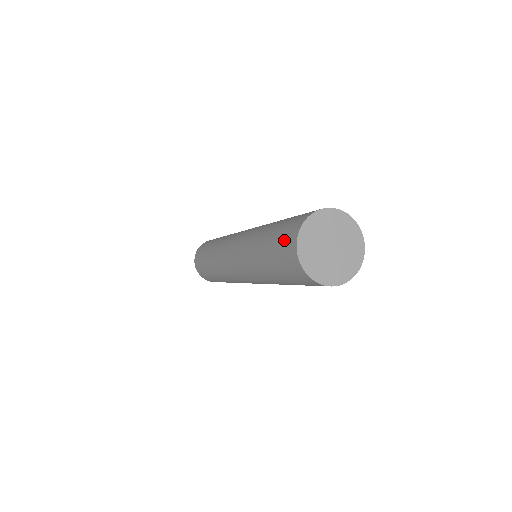
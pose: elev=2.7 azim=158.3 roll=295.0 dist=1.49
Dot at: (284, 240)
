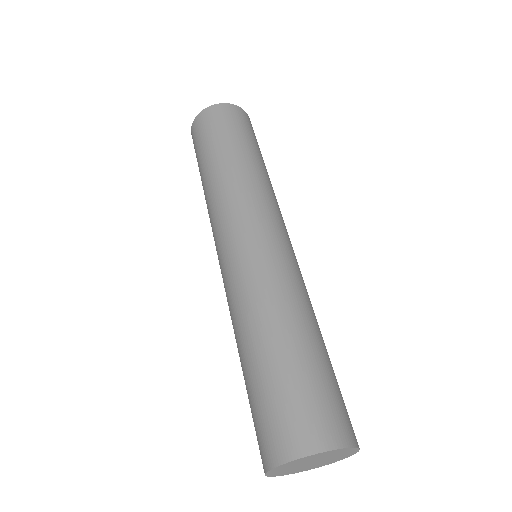
Dot at: (257, 435)
